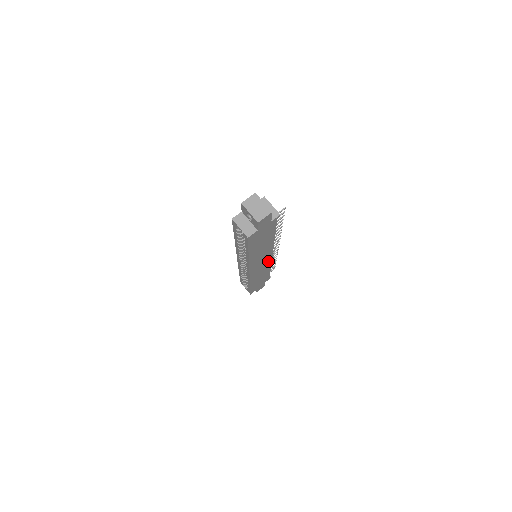
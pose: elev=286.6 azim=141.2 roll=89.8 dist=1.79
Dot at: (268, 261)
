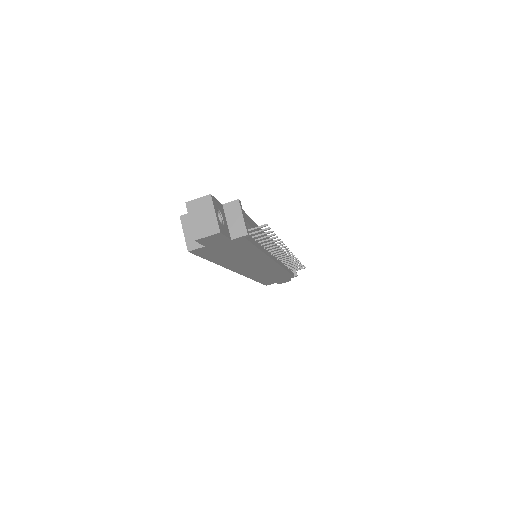
Dot at: (273, 266)
